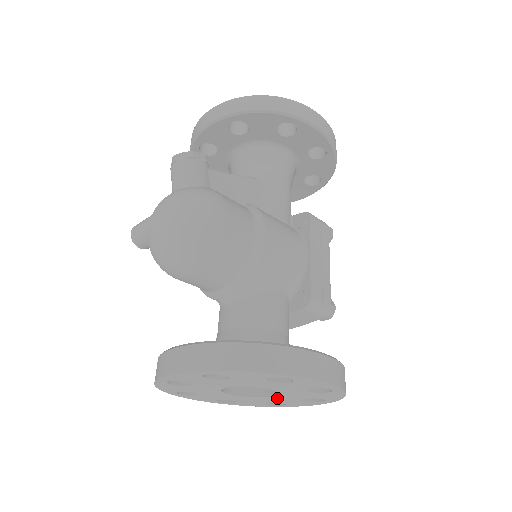
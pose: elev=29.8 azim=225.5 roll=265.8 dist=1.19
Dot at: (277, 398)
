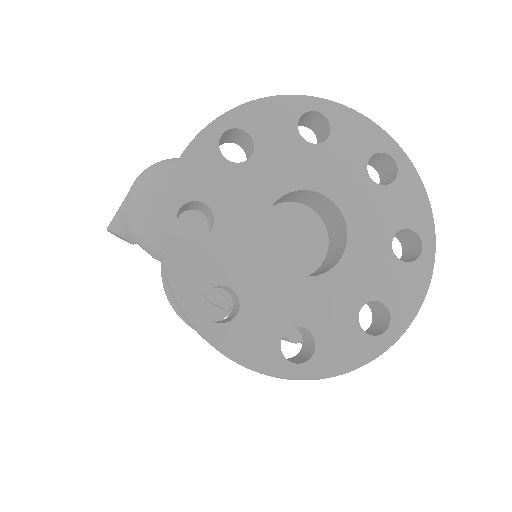
Dot at: (357, 263)
